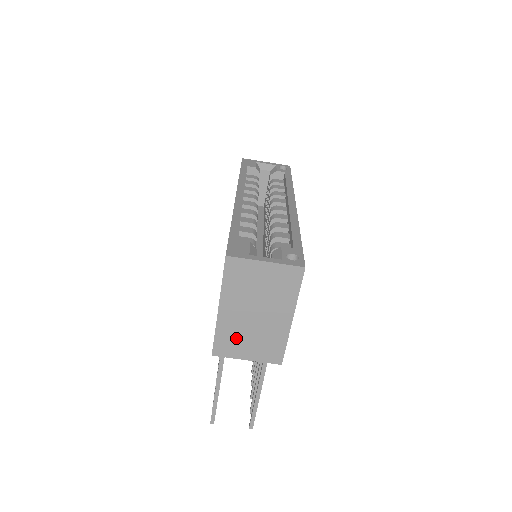
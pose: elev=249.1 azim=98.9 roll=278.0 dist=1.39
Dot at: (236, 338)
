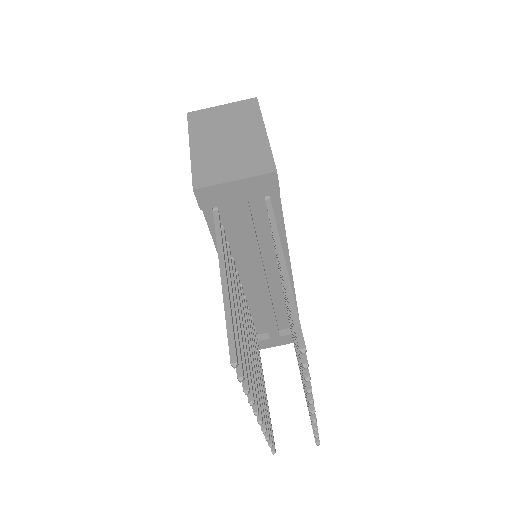
Dot at: (215, 165)
